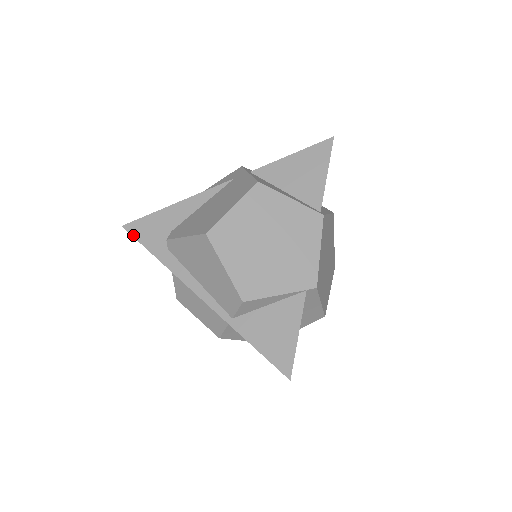
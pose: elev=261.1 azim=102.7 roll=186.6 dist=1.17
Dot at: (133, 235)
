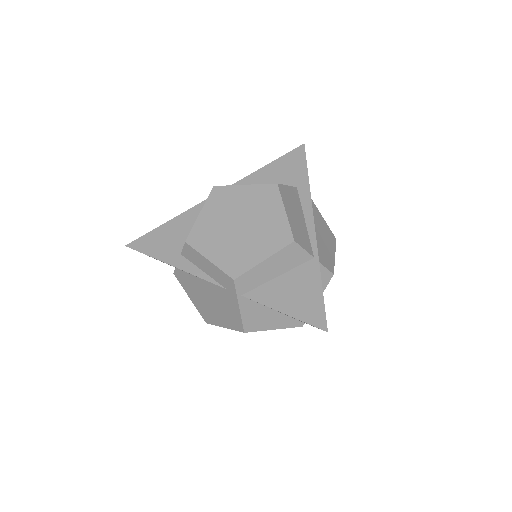
Dot at: occluded
